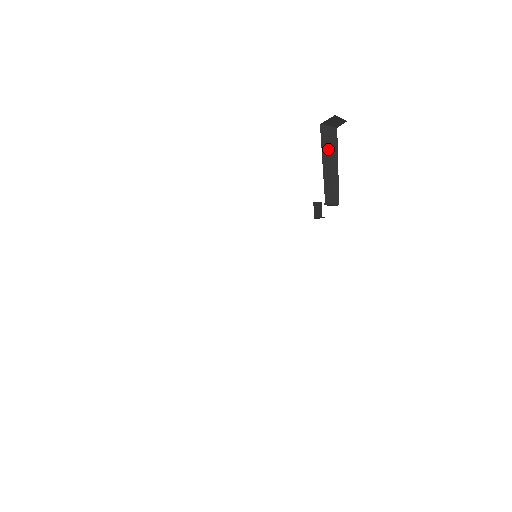
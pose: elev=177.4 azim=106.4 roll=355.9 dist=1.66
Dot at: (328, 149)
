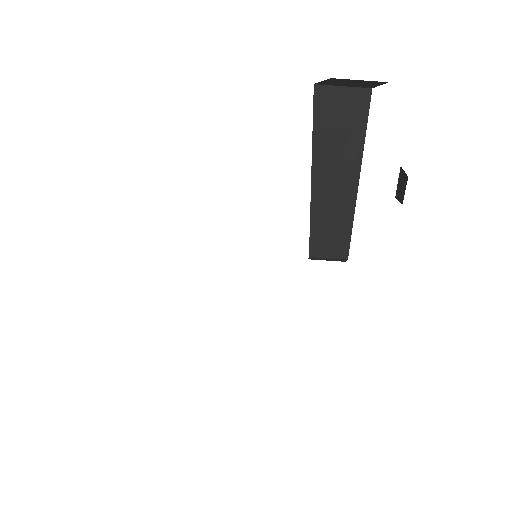
Dot at: (333, 144)
